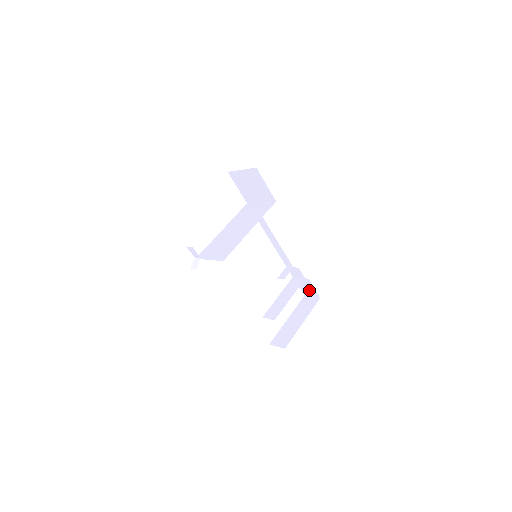
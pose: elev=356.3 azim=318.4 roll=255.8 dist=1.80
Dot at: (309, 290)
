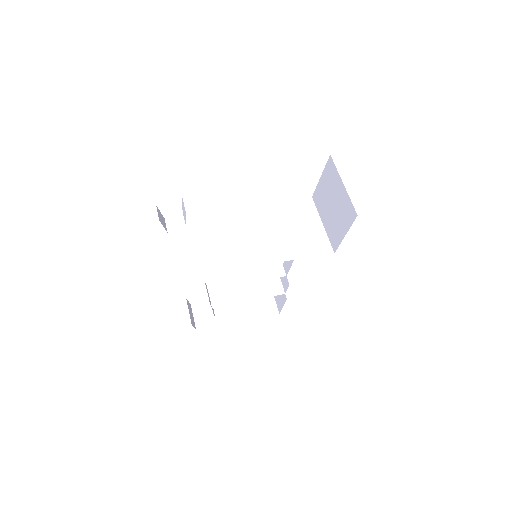
Dot at: (279, 298)
